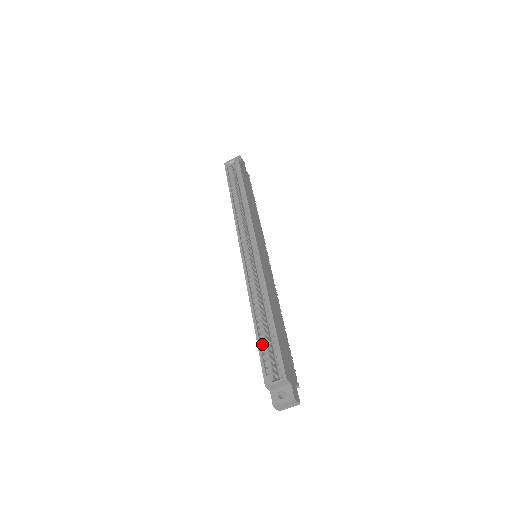
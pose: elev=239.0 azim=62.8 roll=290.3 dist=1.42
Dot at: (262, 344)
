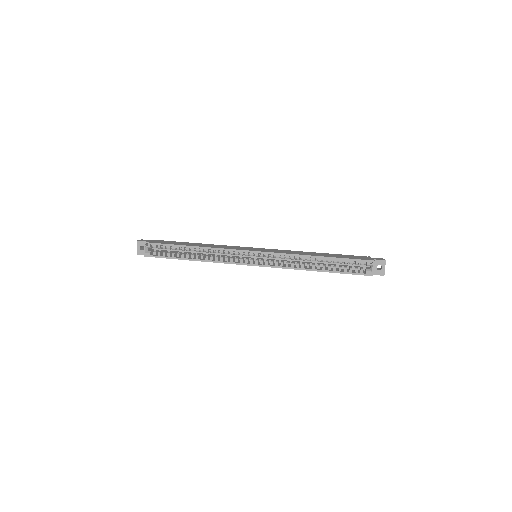
Dot at: (341, 270)
